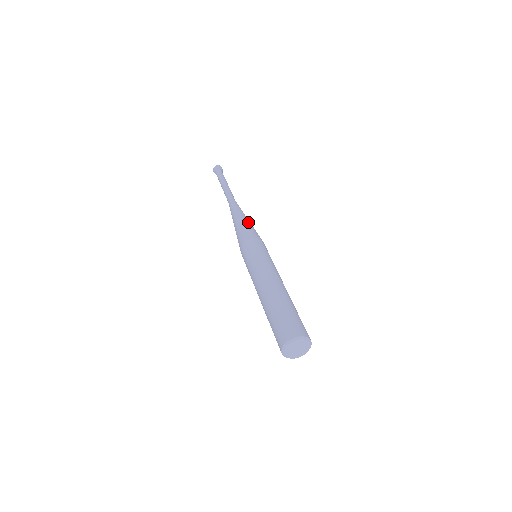
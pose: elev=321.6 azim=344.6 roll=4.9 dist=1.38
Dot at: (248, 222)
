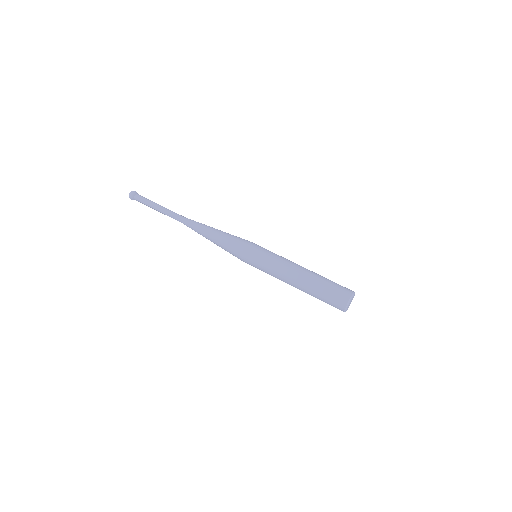
Dot at: (225, 232)
